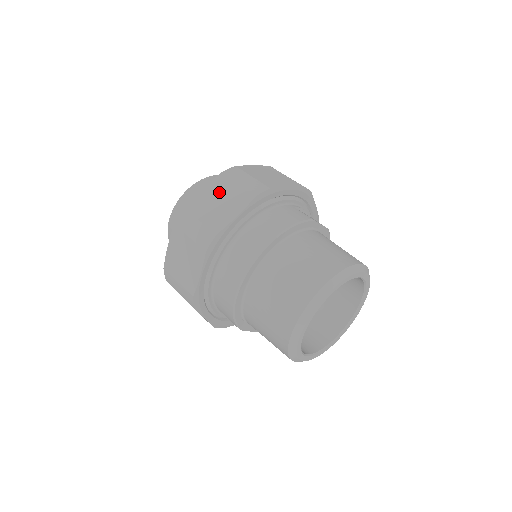
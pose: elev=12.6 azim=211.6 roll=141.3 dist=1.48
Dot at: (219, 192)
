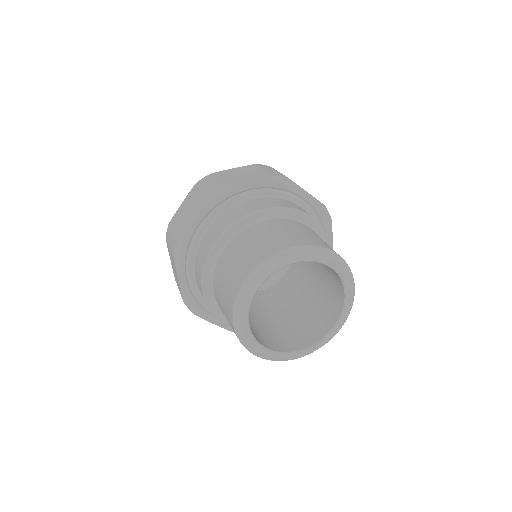
Dot at: (245, 171)
